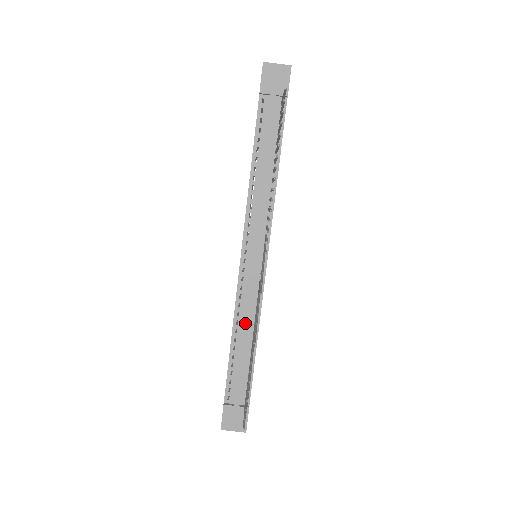
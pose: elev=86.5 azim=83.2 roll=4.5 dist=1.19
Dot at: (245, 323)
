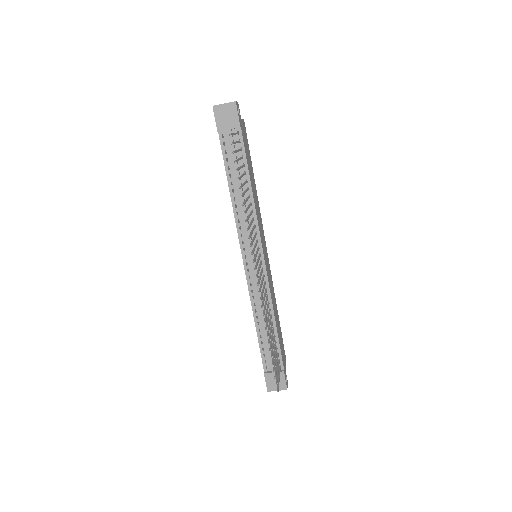
Dot at: (261, 310)
